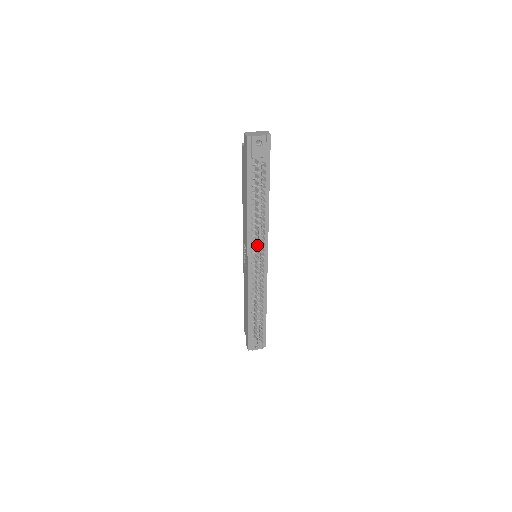
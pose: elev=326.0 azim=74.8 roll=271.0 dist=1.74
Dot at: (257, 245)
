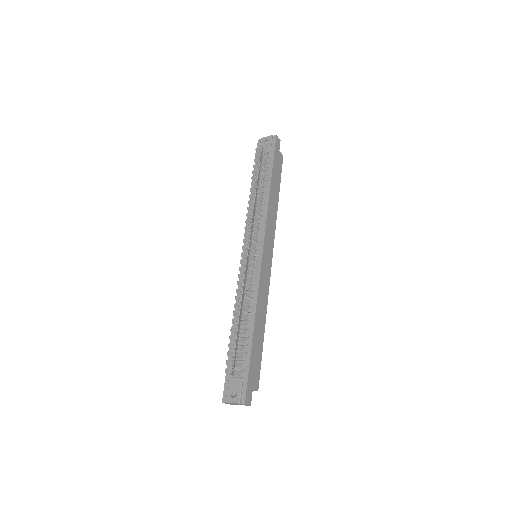
Dot at: (250, 230)
